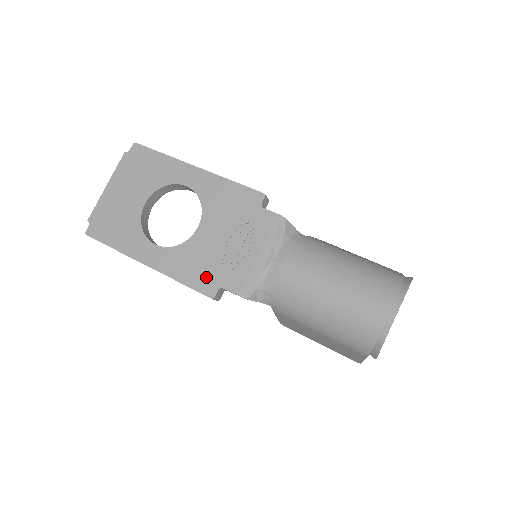
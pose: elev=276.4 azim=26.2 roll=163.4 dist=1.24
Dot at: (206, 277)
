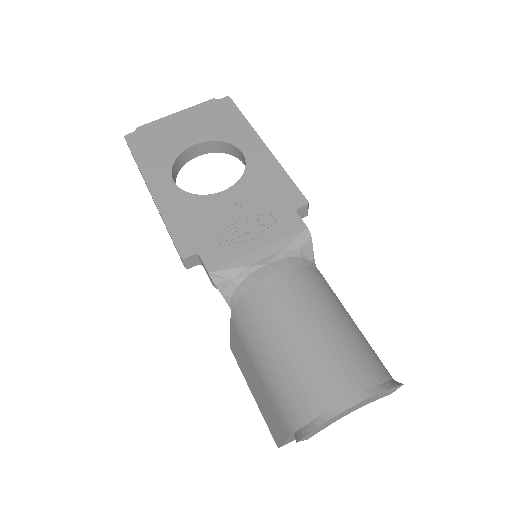
Dot at: (193, 236)
